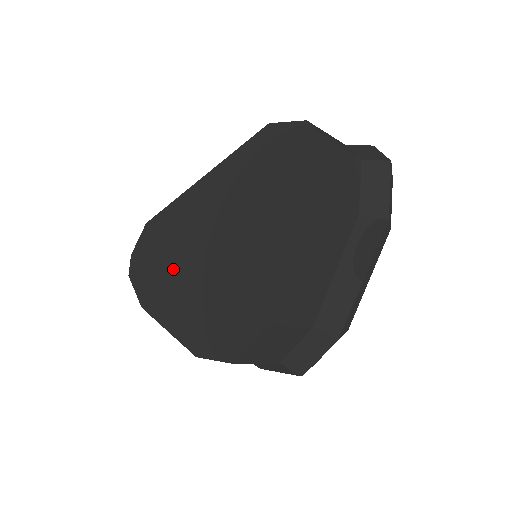
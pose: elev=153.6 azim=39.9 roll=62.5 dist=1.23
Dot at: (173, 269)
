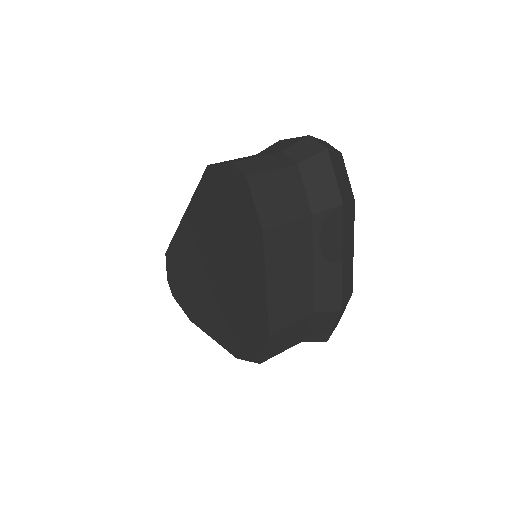
Dot at: (196, 291)
